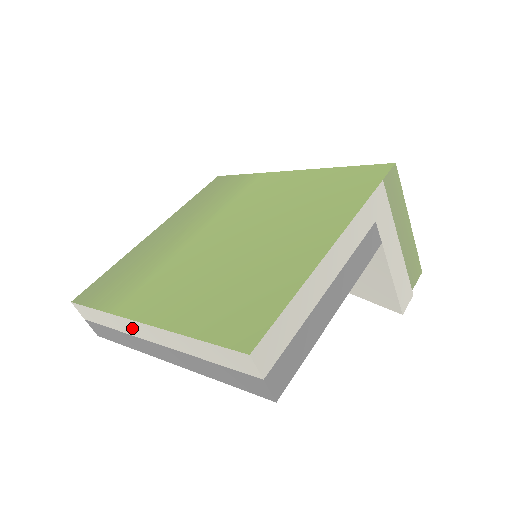
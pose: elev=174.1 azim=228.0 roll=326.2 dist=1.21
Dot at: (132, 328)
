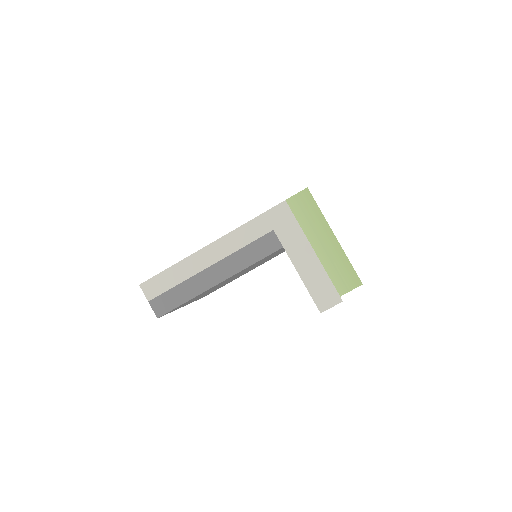
Dot at: occluded
